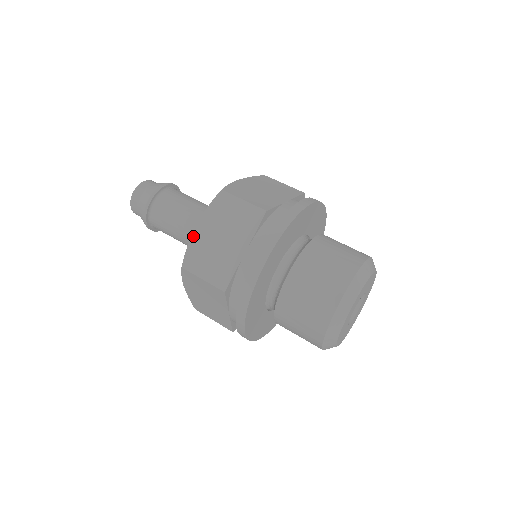
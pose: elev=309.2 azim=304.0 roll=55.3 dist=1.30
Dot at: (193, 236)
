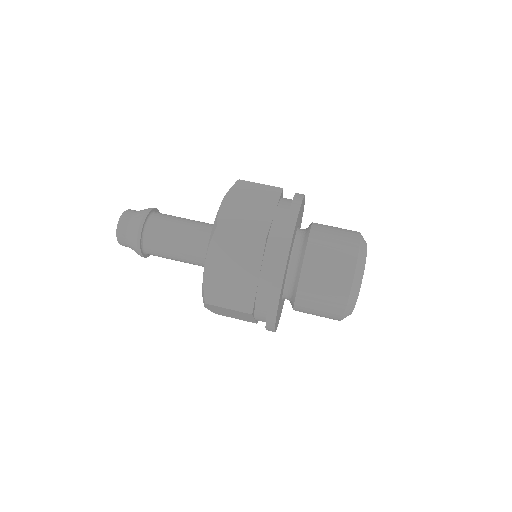
Dot at: (222, 206)
